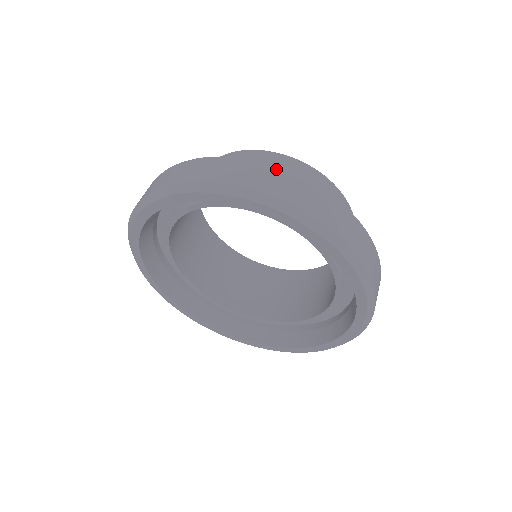
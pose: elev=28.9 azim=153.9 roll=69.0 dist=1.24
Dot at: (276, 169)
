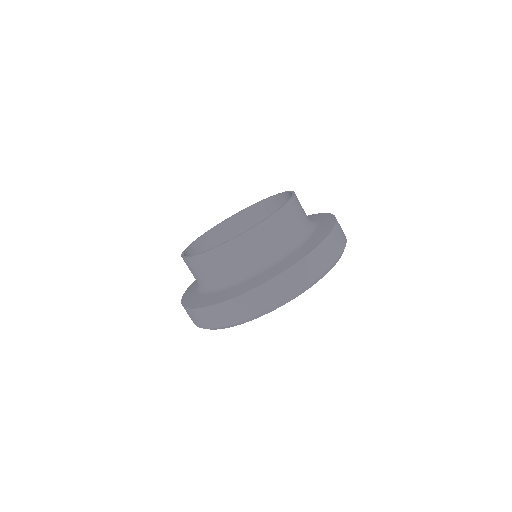
Dot at: (285, 273)
